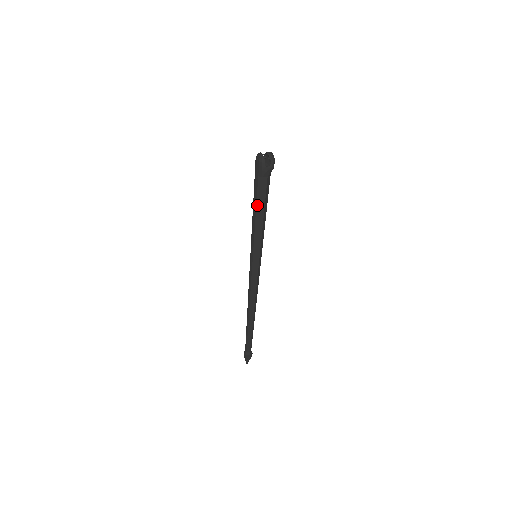
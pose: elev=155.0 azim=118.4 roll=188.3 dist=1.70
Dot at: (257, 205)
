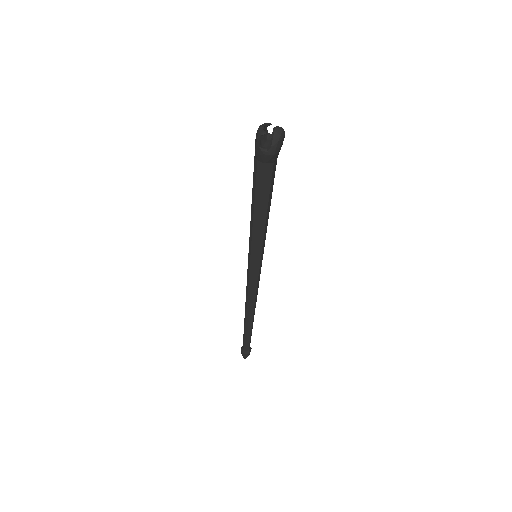
Dot at: (253, 195)
